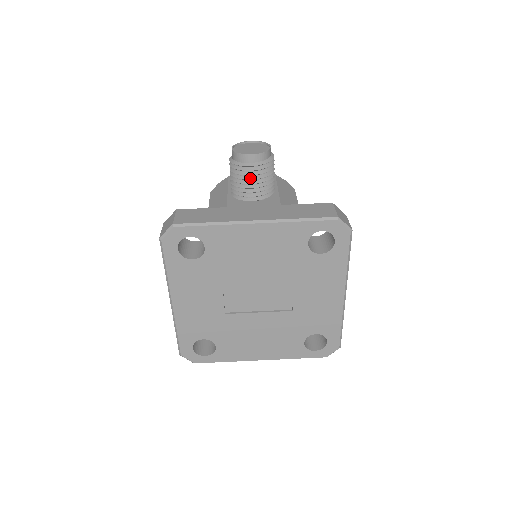
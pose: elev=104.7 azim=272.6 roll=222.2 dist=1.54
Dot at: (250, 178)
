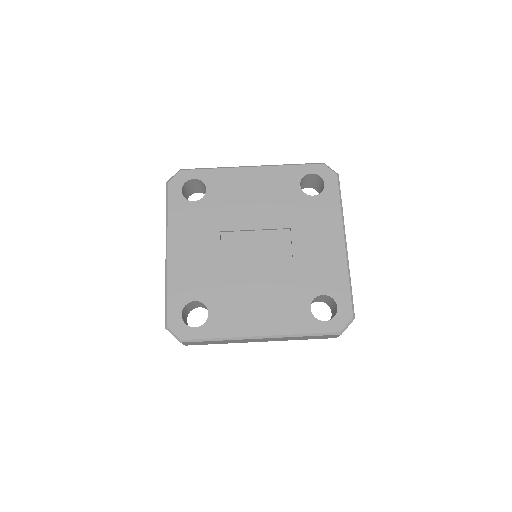
Dot at: occluded
